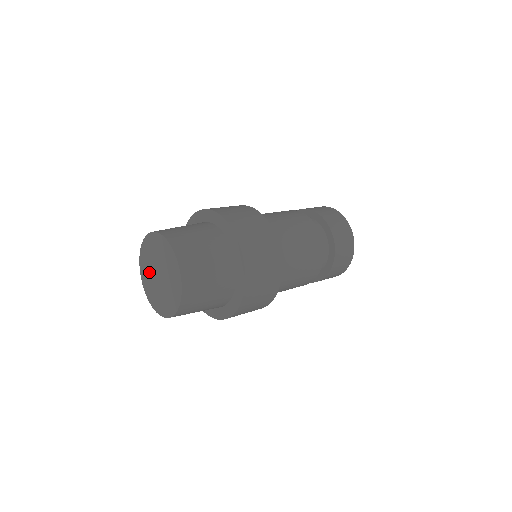
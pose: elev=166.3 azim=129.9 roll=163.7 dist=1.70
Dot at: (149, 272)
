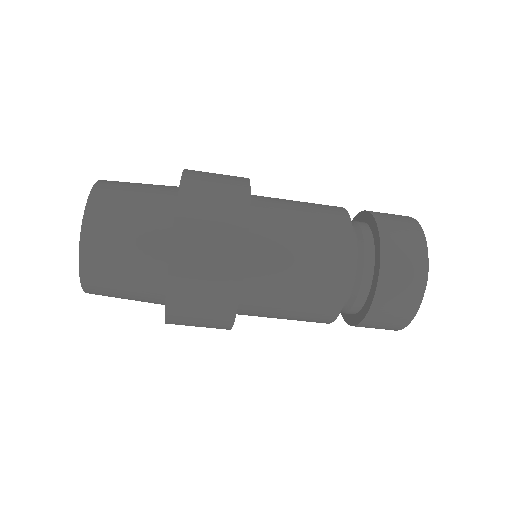
Dot at: occluded
